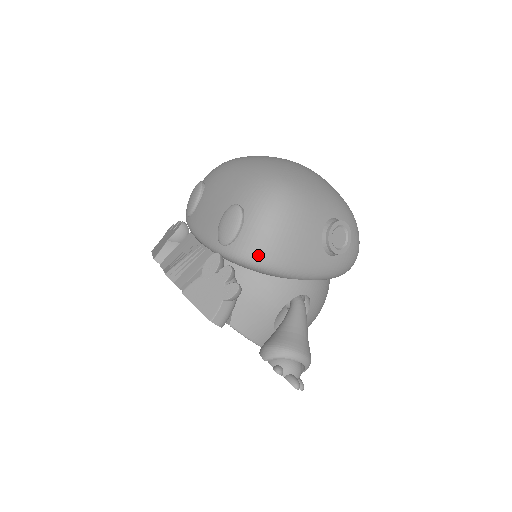
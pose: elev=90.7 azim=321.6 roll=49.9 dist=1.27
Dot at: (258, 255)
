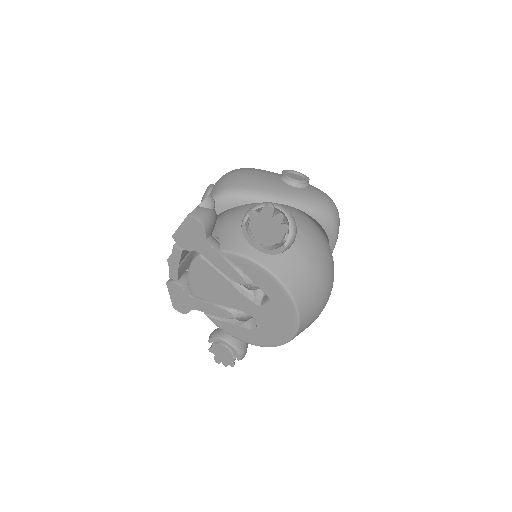
Dot at: (225, 187)
